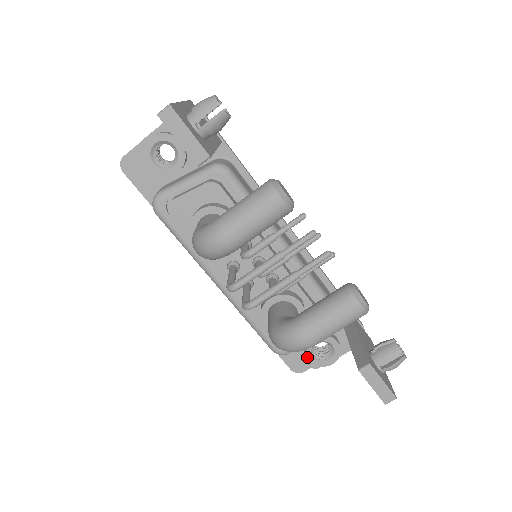
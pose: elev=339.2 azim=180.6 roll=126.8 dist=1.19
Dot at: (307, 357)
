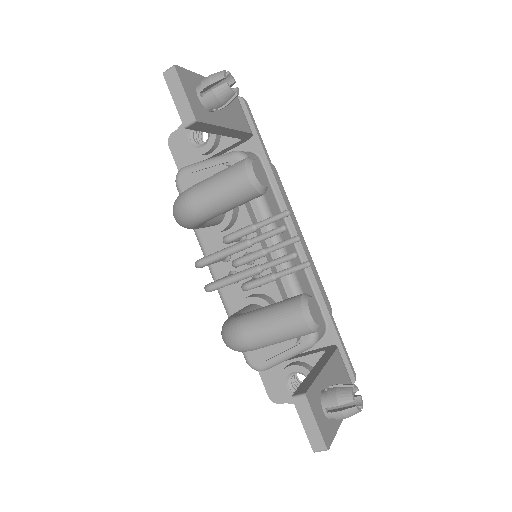
Dot at: (281, 384)
